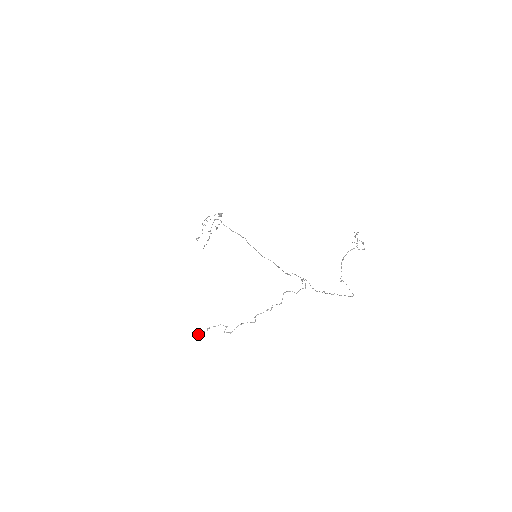
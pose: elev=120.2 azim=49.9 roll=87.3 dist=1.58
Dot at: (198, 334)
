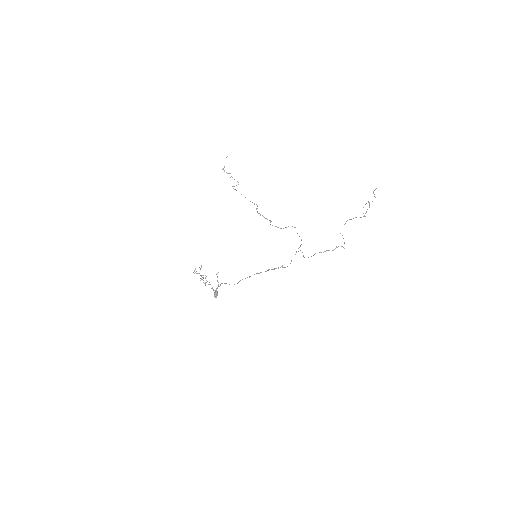
Dot at: occluded
